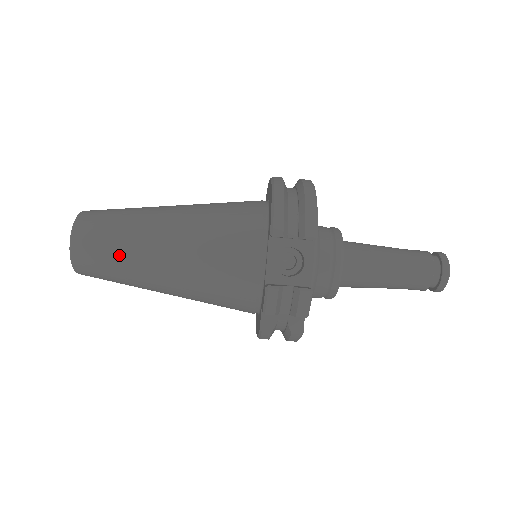
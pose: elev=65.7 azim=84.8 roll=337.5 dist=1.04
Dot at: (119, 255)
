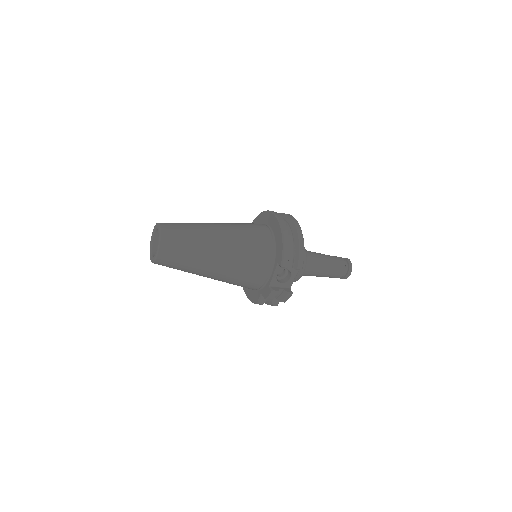
Dot at: (188, 262)
